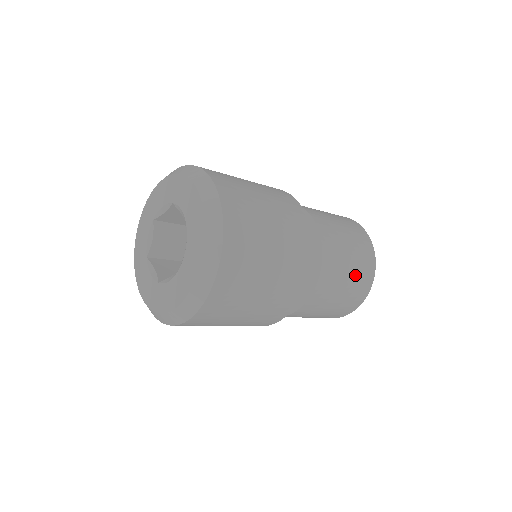
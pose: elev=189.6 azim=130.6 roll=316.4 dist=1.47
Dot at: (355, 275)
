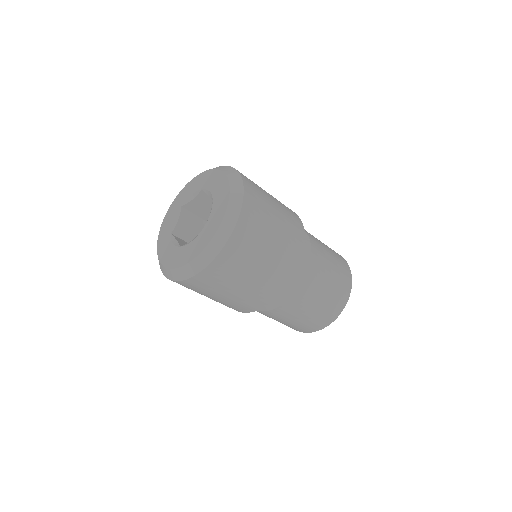
Dot at: (327, 246)
